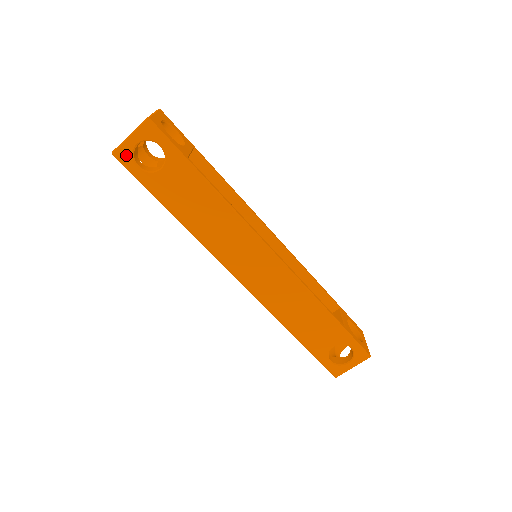
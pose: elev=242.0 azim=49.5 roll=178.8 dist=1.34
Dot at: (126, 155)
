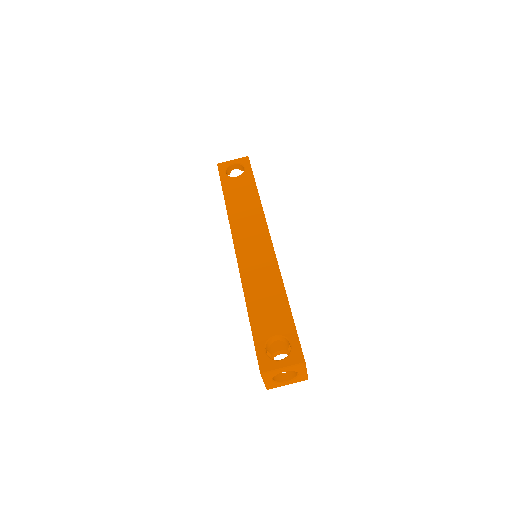
Dot at: (224, 166)
